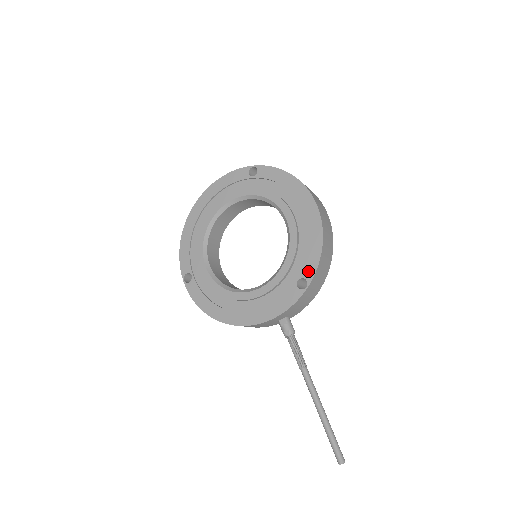
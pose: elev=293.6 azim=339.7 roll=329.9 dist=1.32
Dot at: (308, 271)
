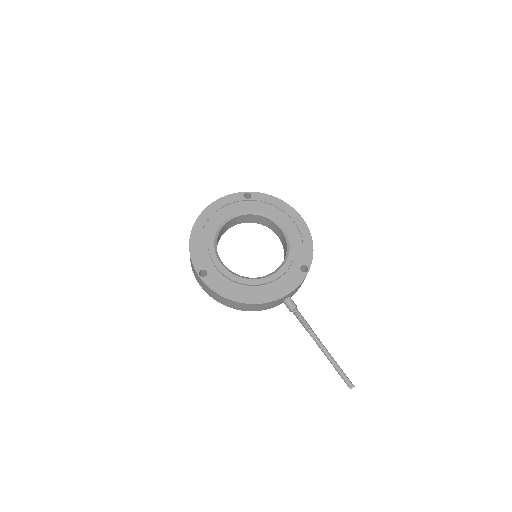
Dot at: (307, 260)
